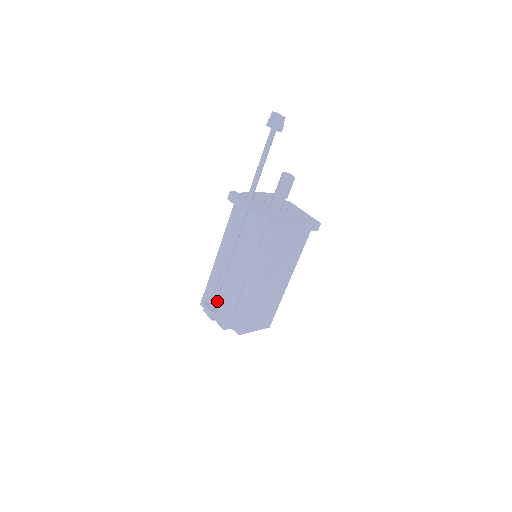
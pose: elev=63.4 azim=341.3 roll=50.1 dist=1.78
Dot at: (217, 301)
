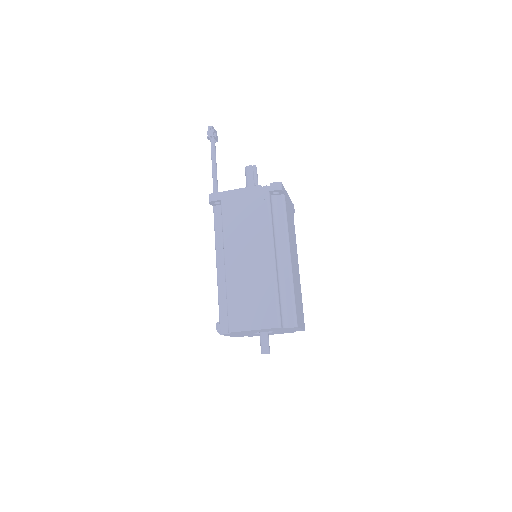
Dot at: occluded
